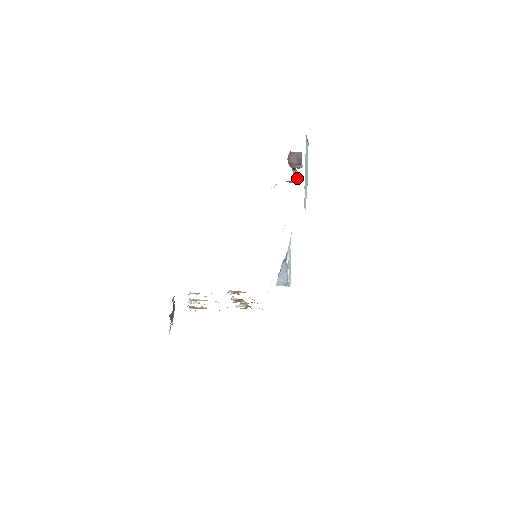
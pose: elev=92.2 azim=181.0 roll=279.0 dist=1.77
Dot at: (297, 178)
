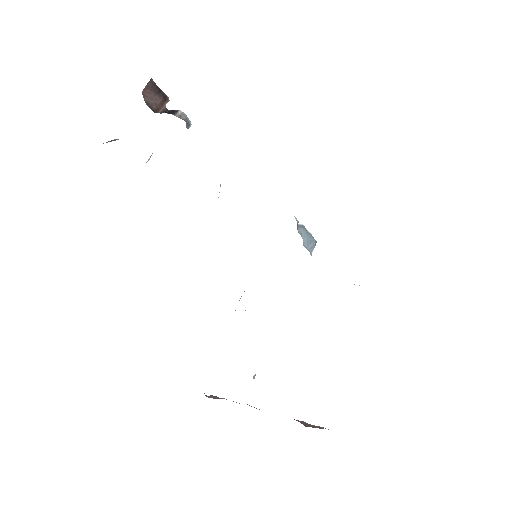
Dot at: (187, 120)
